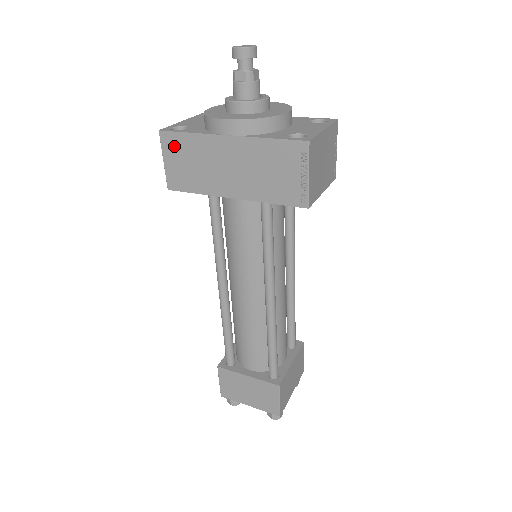
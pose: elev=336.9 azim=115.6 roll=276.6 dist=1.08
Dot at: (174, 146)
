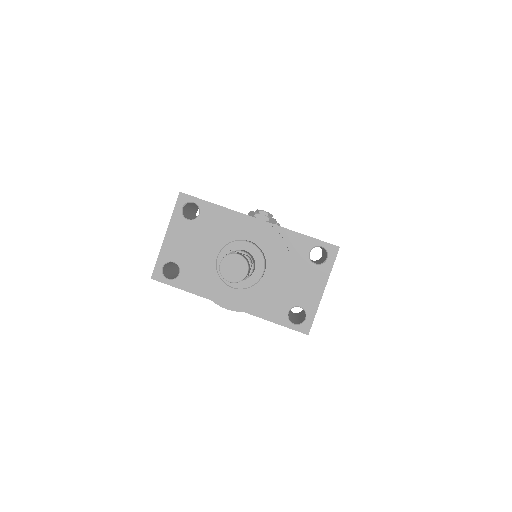
Dot at: occluded
